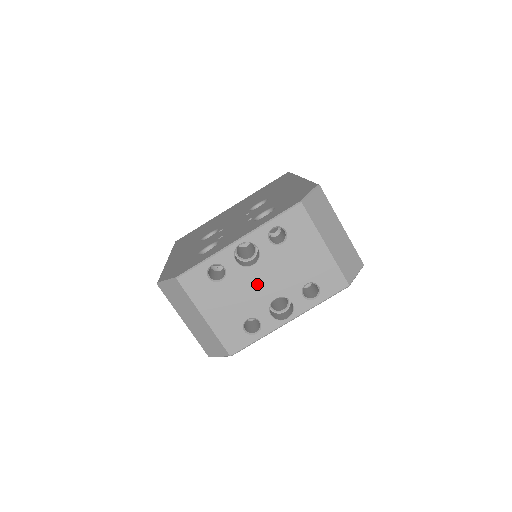
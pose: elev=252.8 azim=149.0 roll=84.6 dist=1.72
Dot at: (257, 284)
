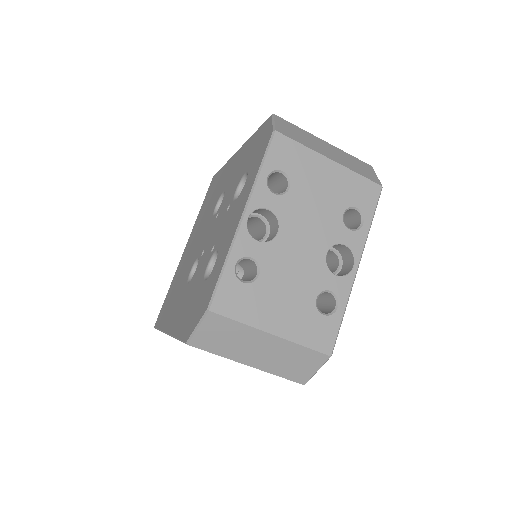
Dot at: (297, 251)
